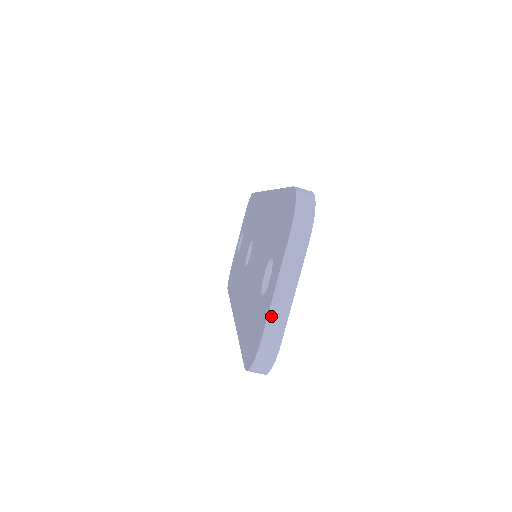
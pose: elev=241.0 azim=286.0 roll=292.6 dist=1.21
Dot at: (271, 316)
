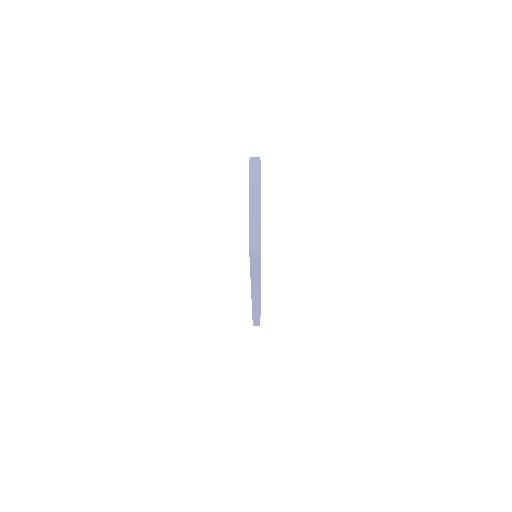
Dot at: (251, 205)
